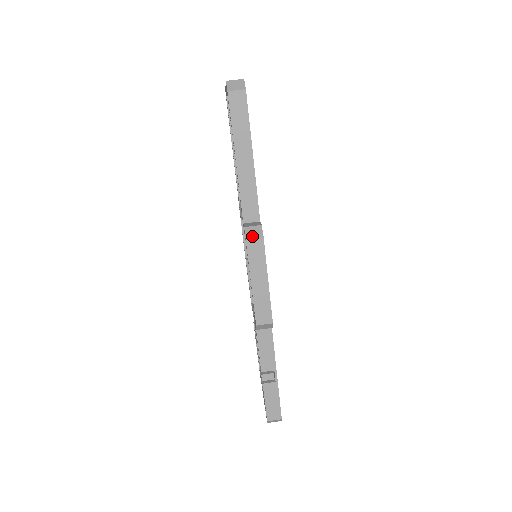
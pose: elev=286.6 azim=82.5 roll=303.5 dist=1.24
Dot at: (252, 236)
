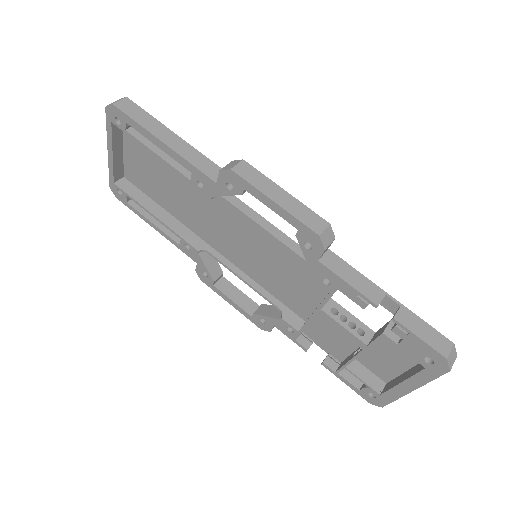
Dot at: (233, 166)
